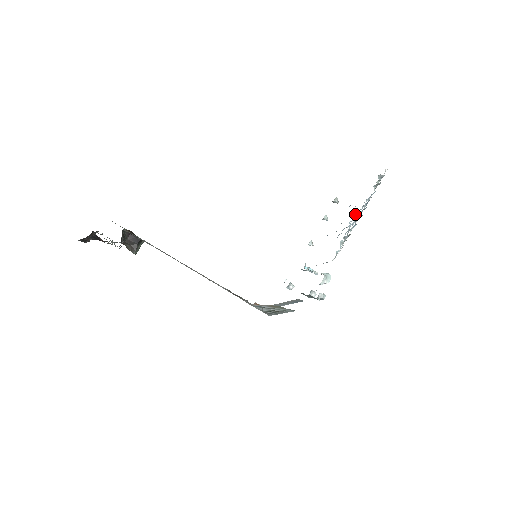
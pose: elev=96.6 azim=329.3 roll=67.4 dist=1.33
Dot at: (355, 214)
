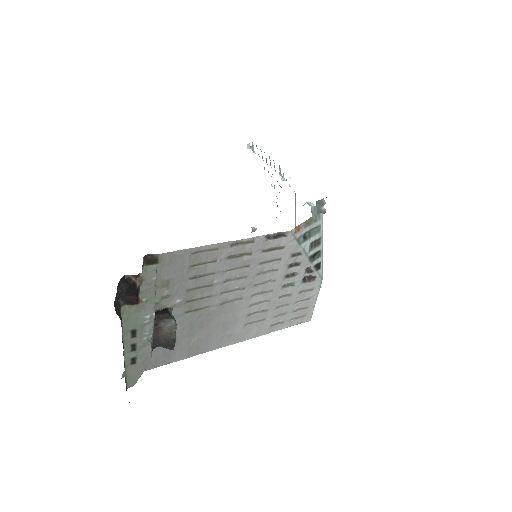
Dot at: occluded
